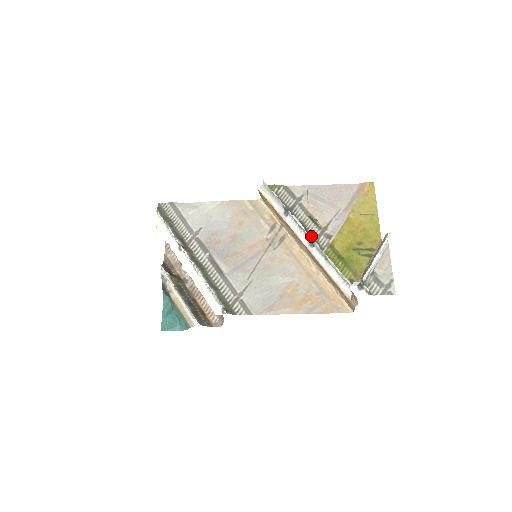
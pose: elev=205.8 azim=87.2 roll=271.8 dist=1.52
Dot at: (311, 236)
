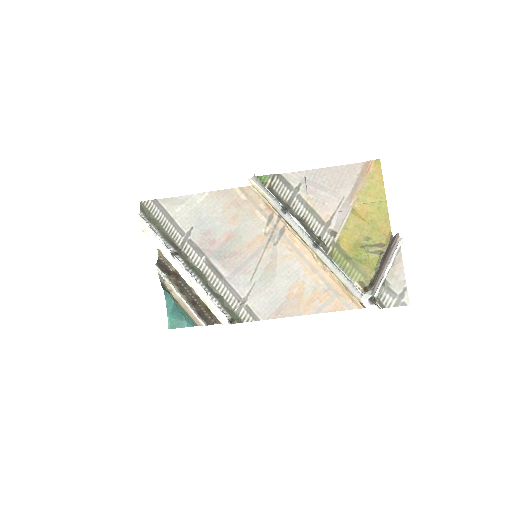
Dot at: occluded
